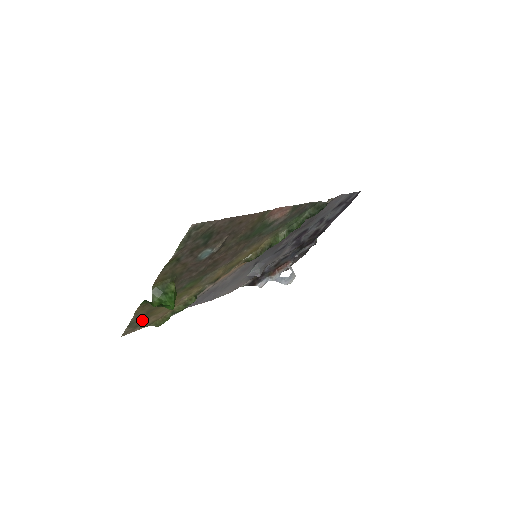
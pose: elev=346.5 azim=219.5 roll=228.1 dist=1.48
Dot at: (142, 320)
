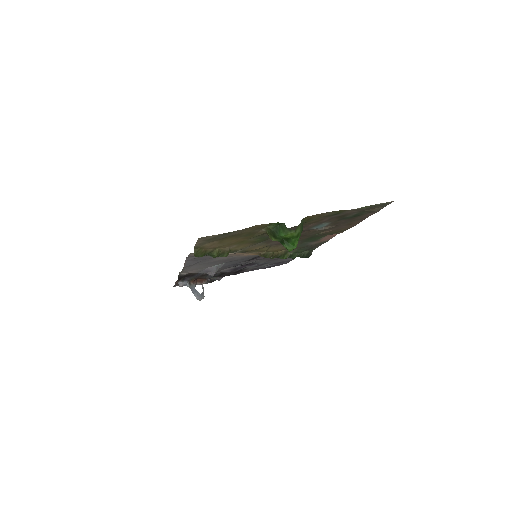
Dot at: (220, 237)
